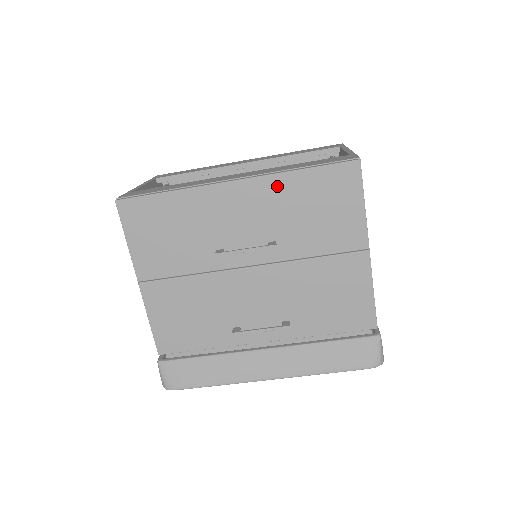
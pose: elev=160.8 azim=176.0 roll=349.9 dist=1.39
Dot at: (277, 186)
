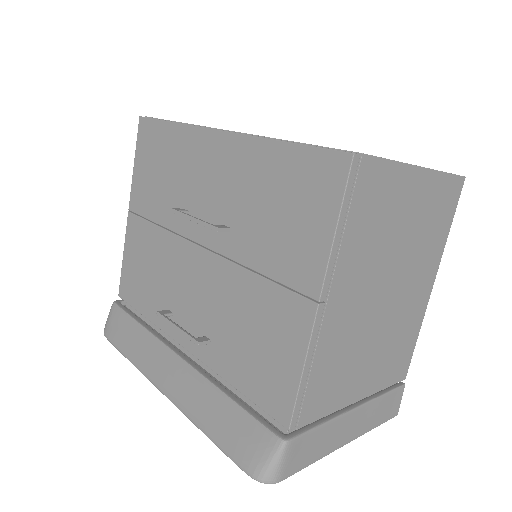
Dot at: (253, 154)
